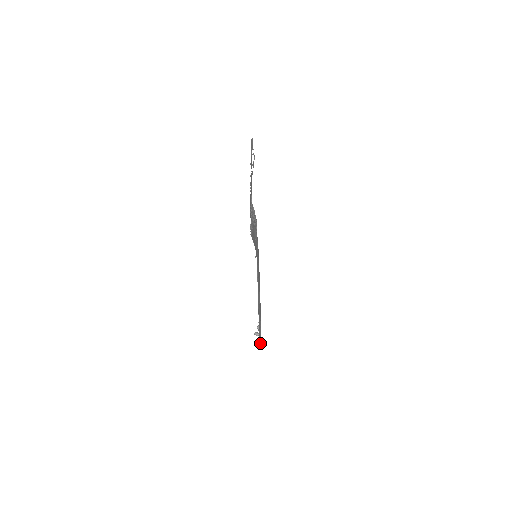
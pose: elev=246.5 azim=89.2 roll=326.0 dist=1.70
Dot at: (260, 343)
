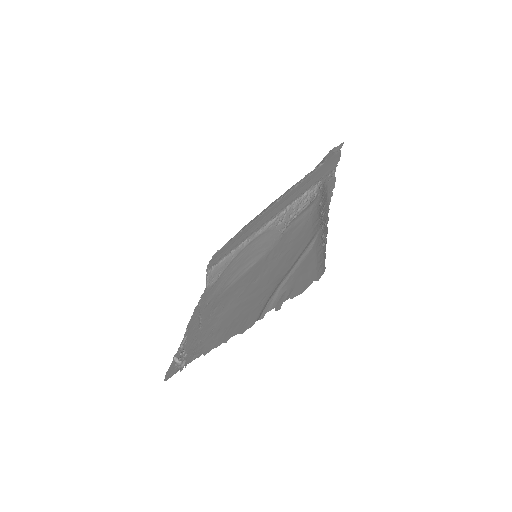
Dot at: (212, 347)
